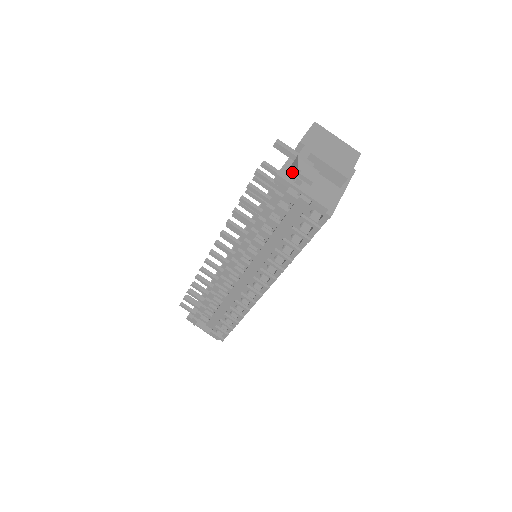
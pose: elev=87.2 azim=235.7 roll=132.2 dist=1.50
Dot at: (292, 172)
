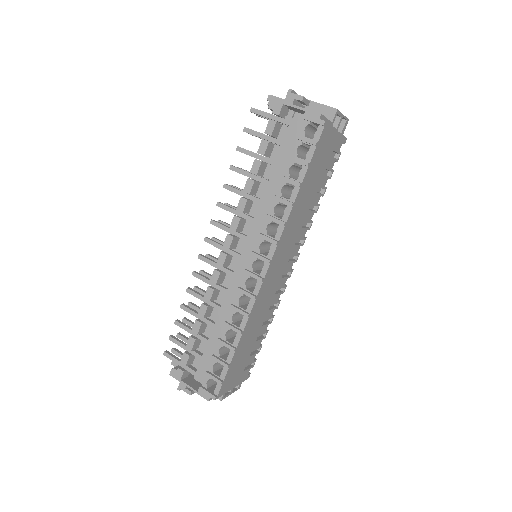
Dot at: (284, 100)
